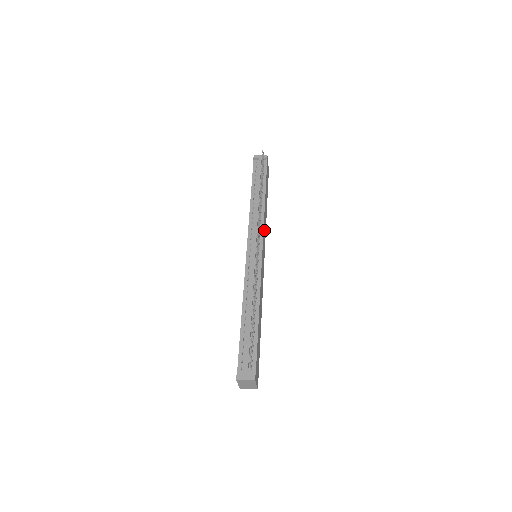
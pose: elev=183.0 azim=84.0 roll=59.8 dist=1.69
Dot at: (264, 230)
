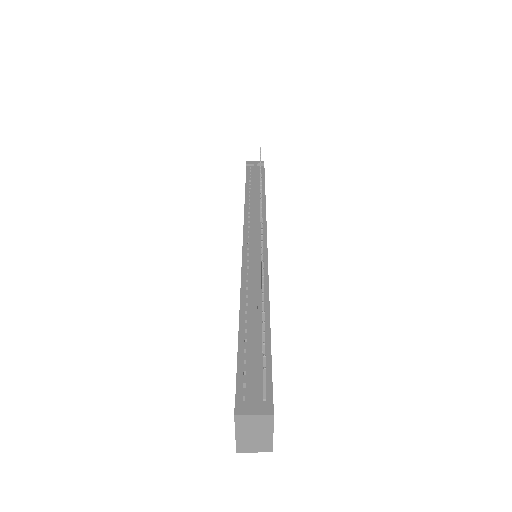
Dot at: occluded
